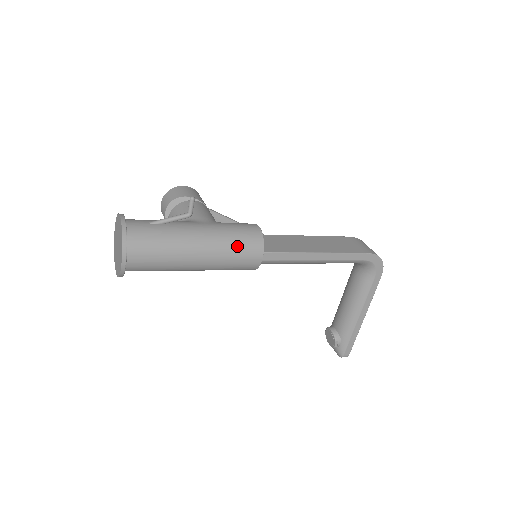
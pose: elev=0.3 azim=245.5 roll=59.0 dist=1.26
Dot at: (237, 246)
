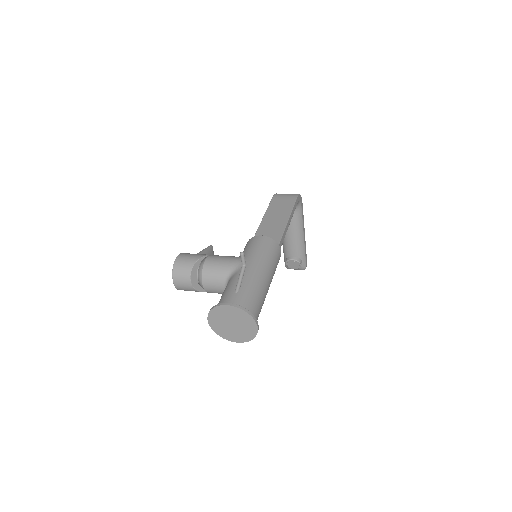
Dot at: (272, 257)
